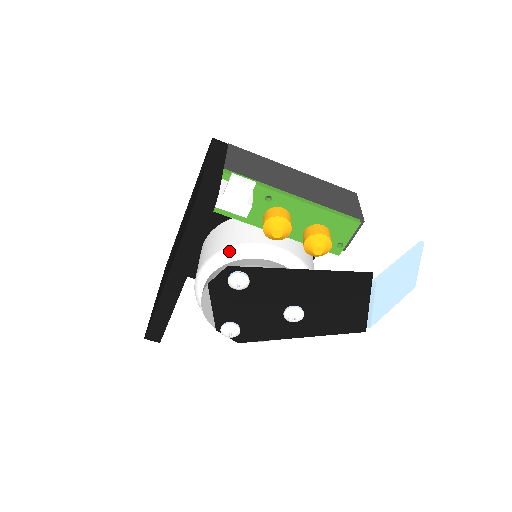
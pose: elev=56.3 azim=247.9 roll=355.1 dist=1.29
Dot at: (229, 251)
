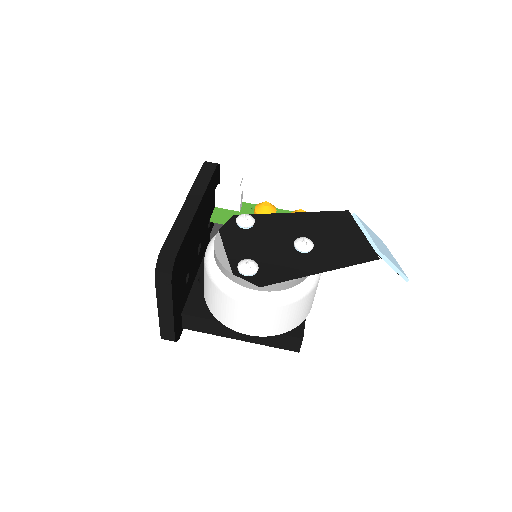
Dot at: occluded
